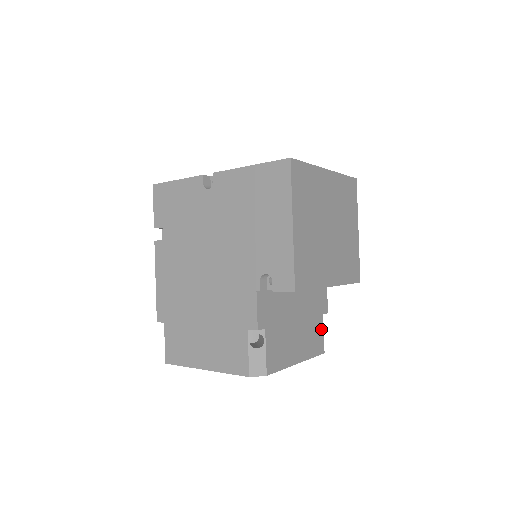
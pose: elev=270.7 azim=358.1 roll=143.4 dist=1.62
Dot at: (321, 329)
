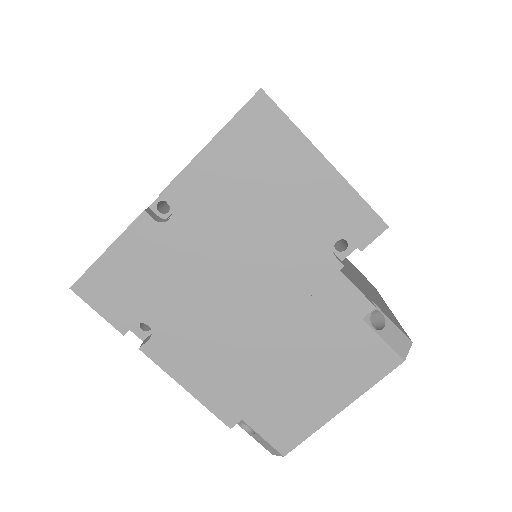
Dot at: occluded
